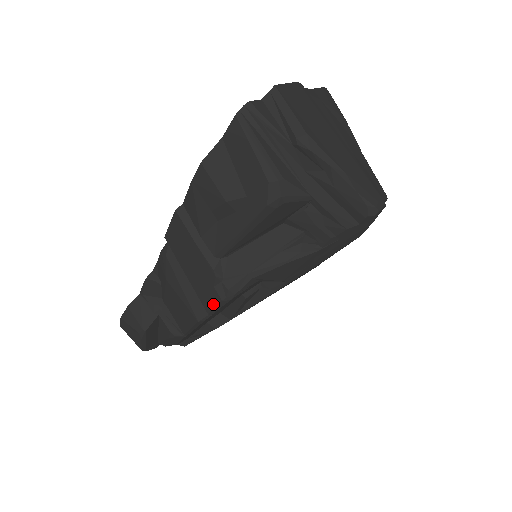
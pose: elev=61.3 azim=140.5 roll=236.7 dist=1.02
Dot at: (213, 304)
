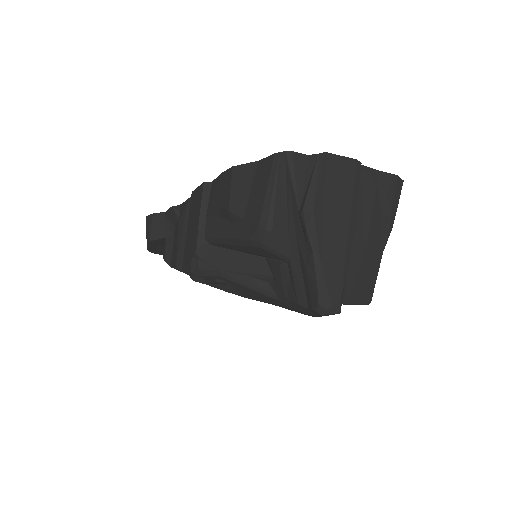
Dot at: (186, 268)
